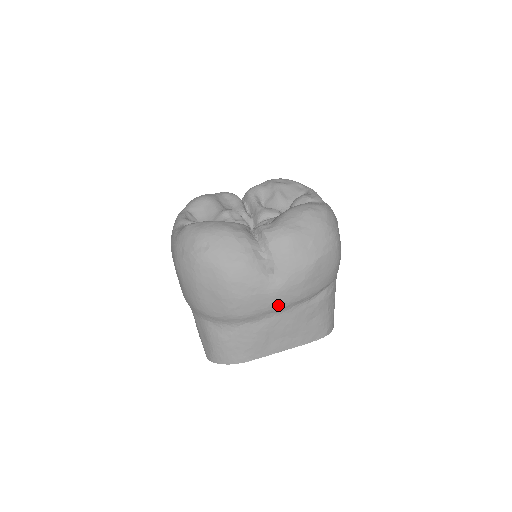
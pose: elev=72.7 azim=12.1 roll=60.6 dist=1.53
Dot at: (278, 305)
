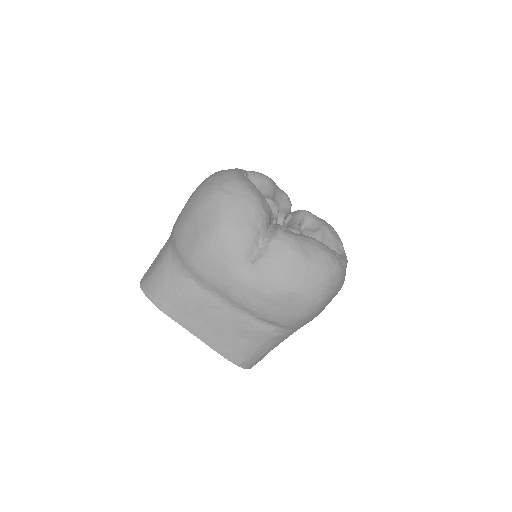
Dot at: (230, 292)
